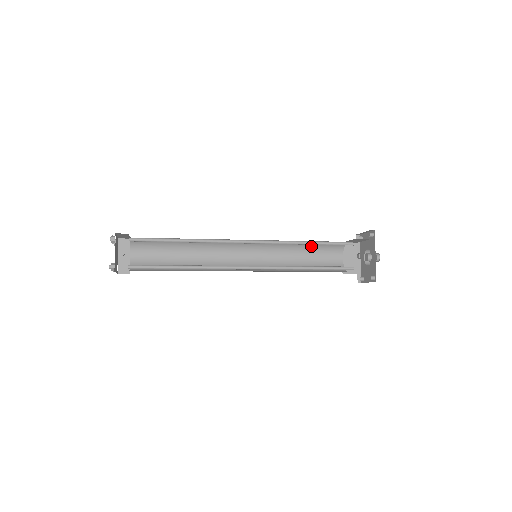
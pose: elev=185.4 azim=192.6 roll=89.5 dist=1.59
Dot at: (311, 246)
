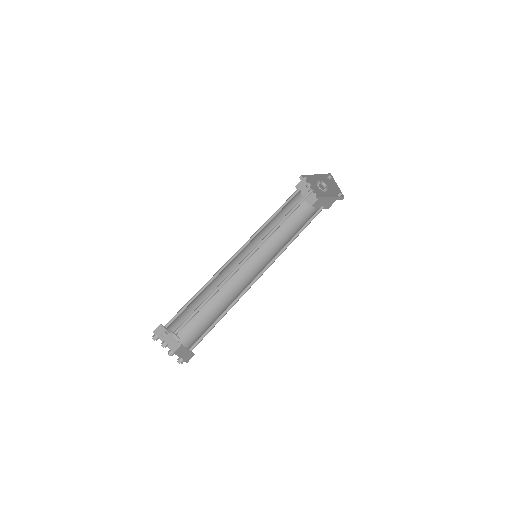
Dot at: (289, 225)
